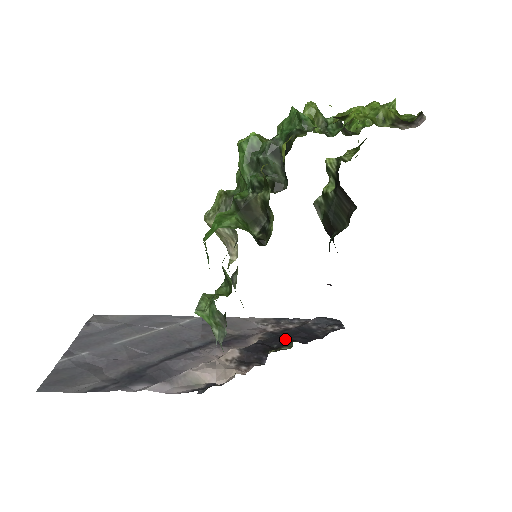
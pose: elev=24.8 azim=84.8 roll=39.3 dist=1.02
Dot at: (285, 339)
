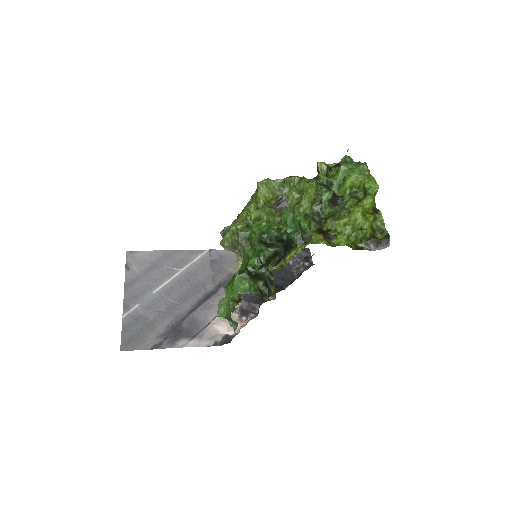
Dot at: occluded
